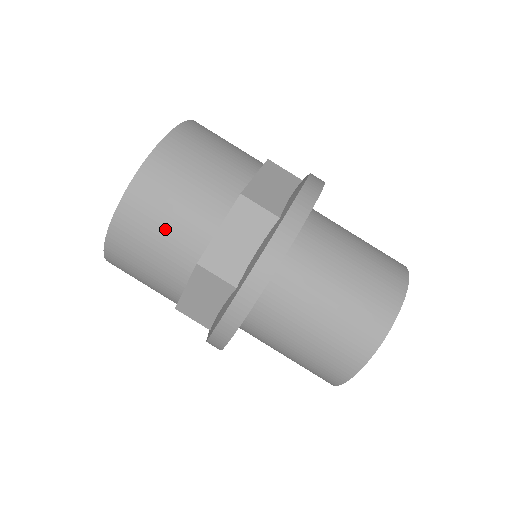
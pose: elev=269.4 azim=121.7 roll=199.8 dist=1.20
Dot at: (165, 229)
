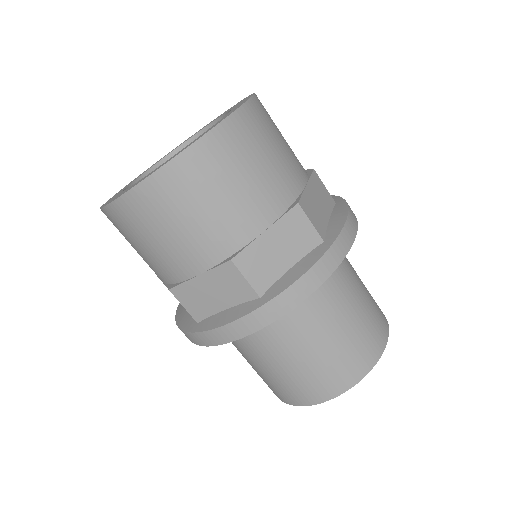
Dot at: (209, 210)
